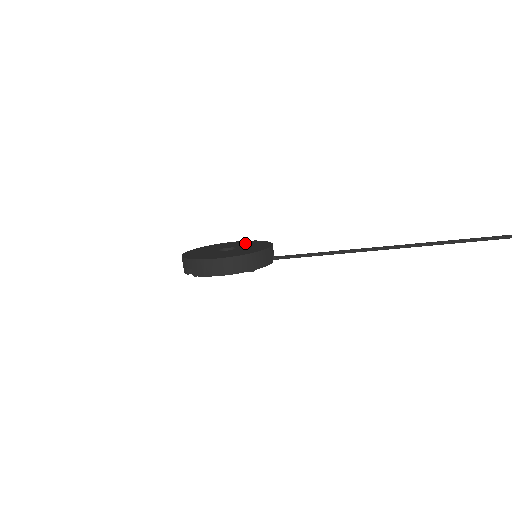
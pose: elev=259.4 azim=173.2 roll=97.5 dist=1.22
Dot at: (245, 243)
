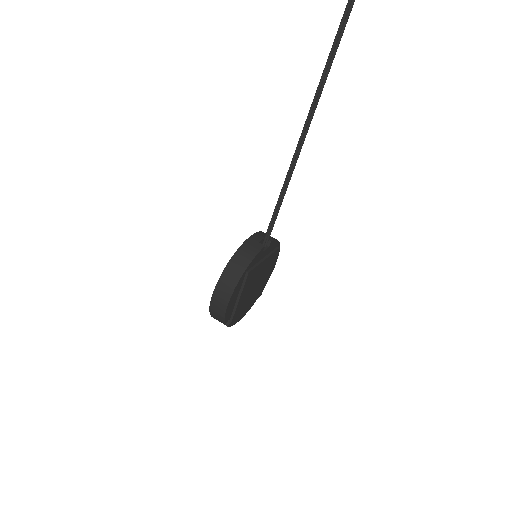
Dot at: occluded
